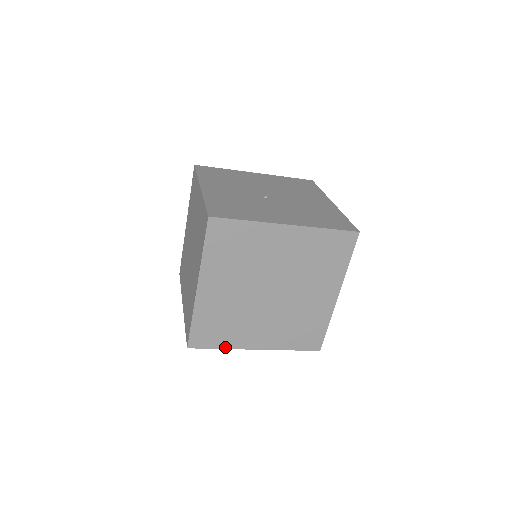
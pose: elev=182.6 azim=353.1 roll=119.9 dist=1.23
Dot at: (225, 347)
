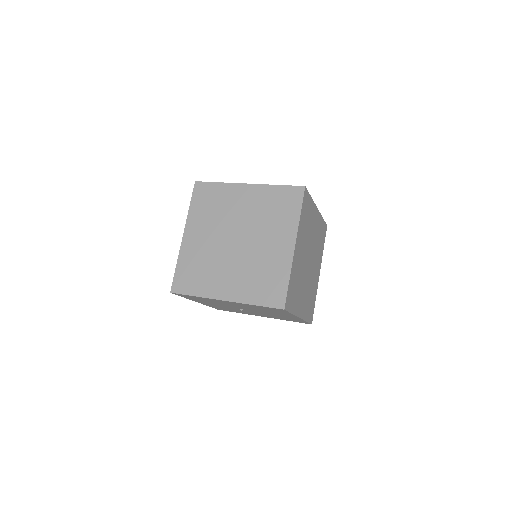
Dot at: (293, 312)
